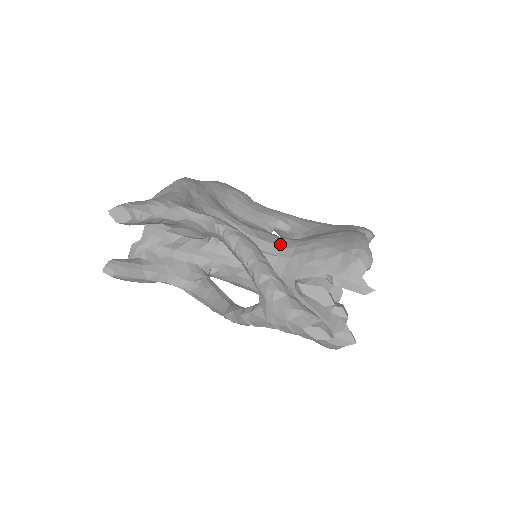
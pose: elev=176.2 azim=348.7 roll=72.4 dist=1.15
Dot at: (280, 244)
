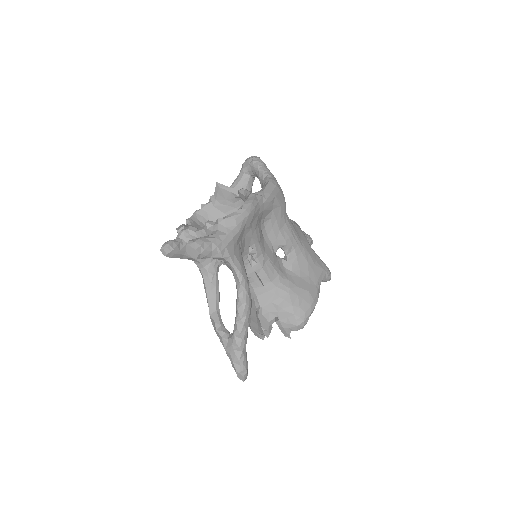
Dot at: (271, 278)
